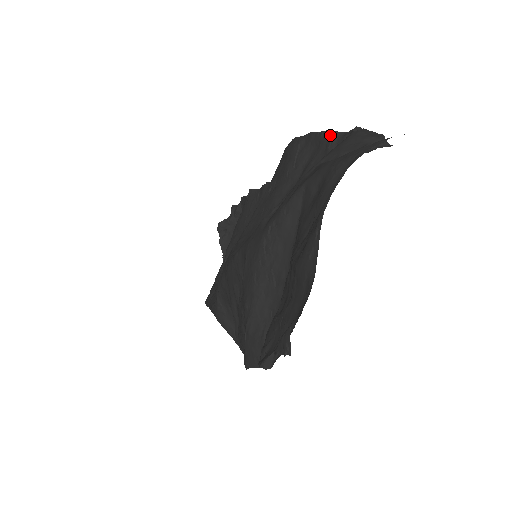
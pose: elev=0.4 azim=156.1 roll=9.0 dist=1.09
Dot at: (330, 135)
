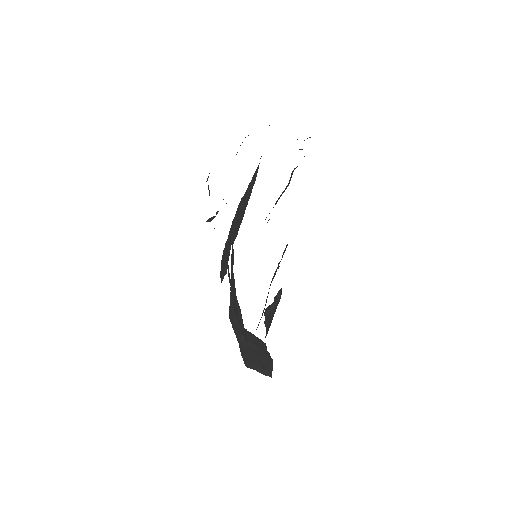
Dot at: (295, 168)
